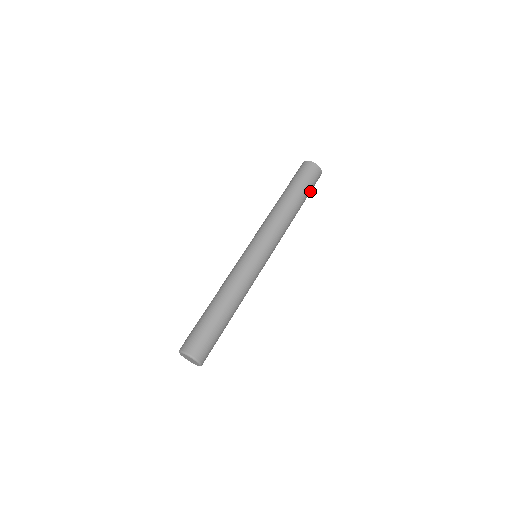
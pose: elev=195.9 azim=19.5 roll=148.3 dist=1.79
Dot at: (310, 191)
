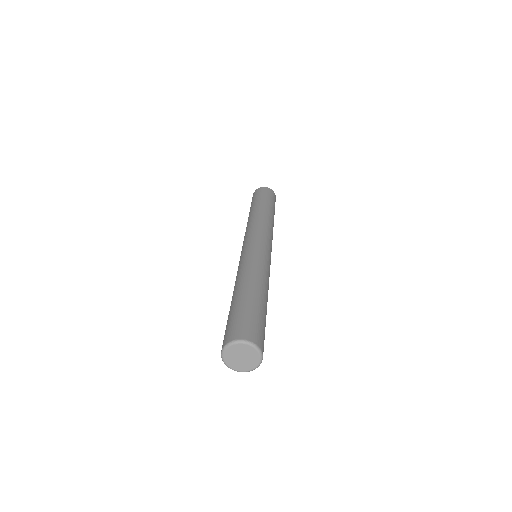
Dot at: (273, 203)
